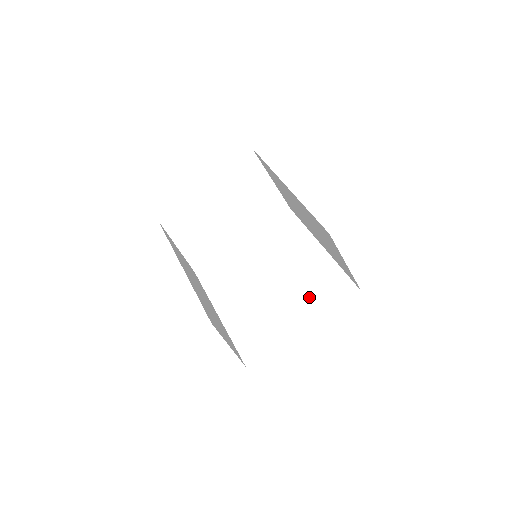
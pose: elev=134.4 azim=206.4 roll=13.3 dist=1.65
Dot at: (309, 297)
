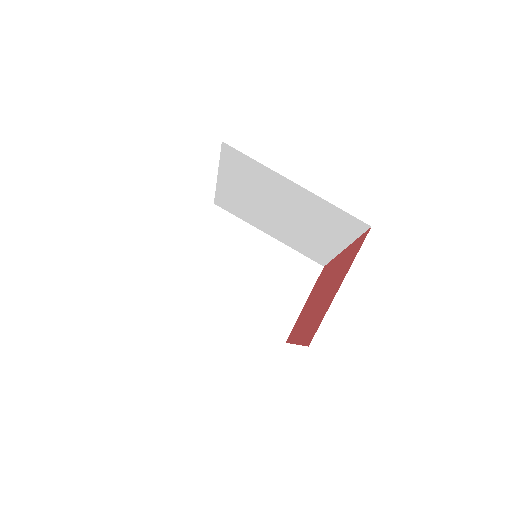
Dot at: (327, 229)
